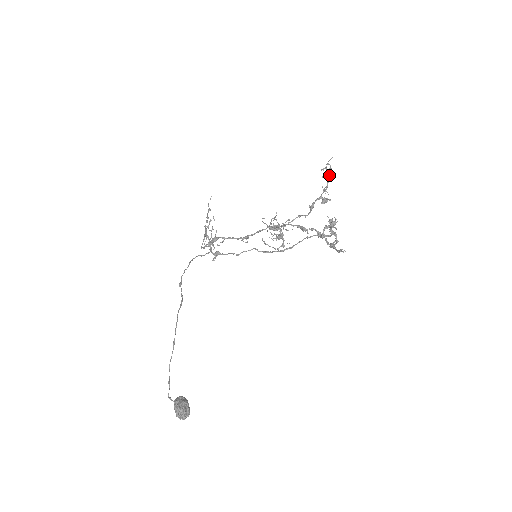
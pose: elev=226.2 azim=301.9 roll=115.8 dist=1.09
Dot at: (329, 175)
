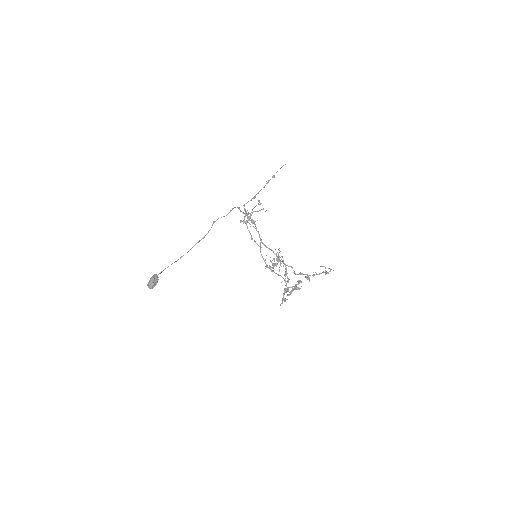
Dot at: occluded
